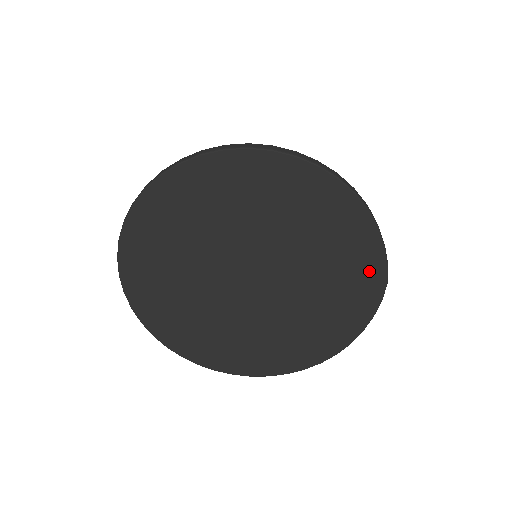
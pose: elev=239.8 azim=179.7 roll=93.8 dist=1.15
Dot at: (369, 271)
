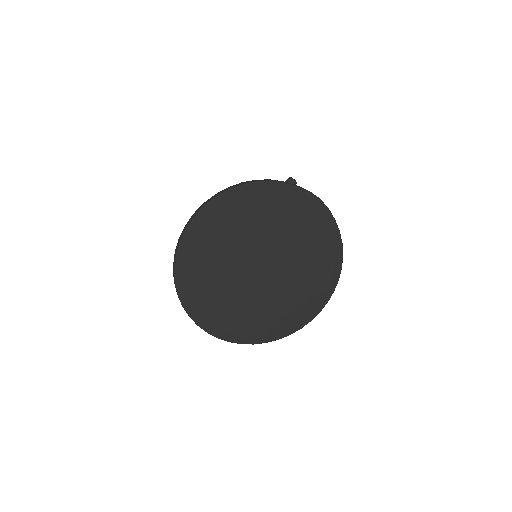
Dot at: (306, 204)
